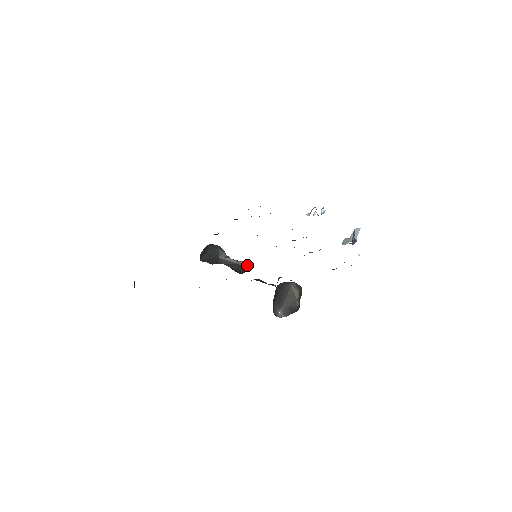
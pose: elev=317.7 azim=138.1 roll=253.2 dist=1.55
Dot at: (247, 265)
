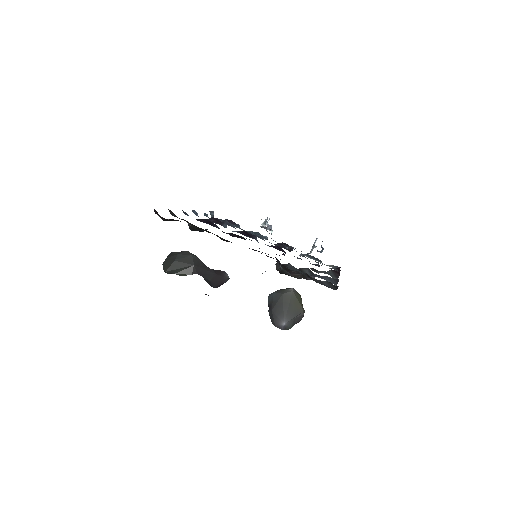
Dot at: (225, 275)
